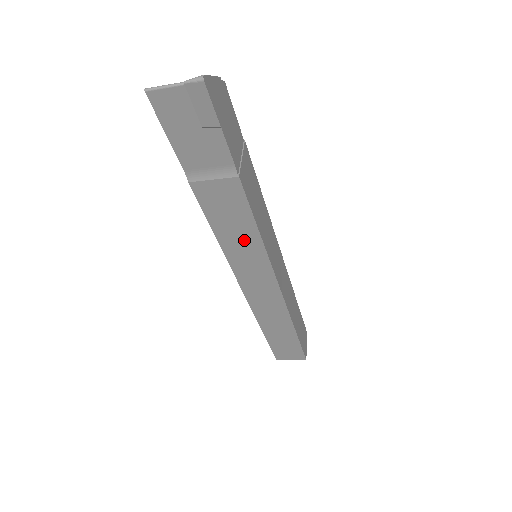
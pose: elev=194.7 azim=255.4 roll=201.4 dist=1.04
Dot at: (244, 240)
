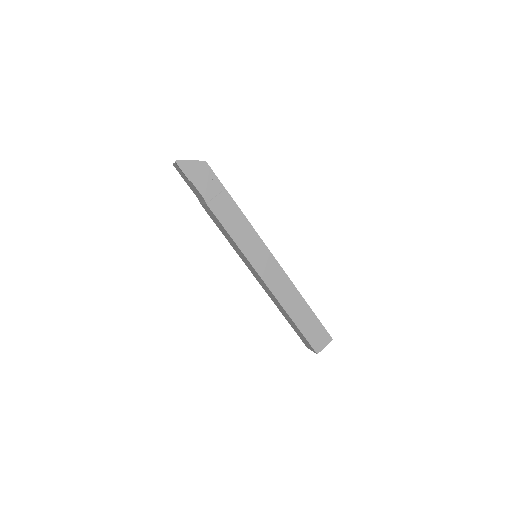
Dot at: (231, 240)
